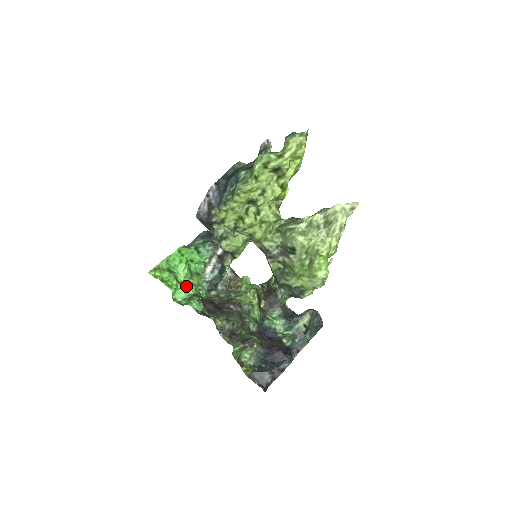
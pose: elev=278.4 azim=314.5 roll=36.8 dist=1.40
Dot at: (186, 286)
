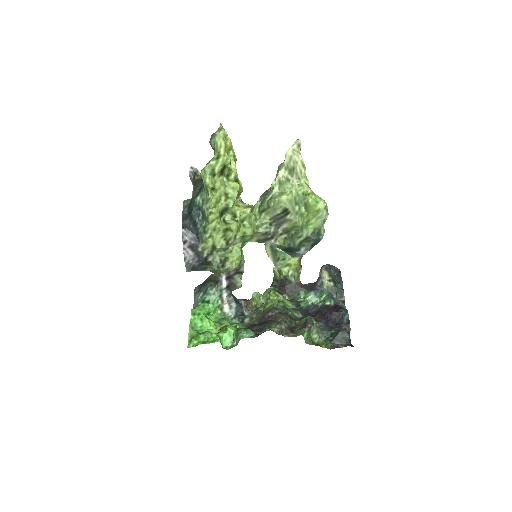
Dot at: (225, 330)
